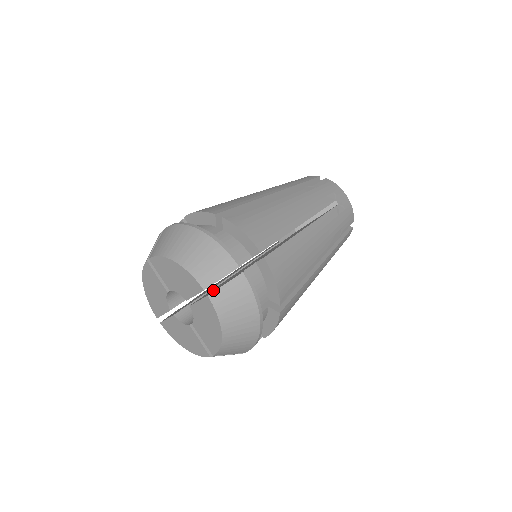
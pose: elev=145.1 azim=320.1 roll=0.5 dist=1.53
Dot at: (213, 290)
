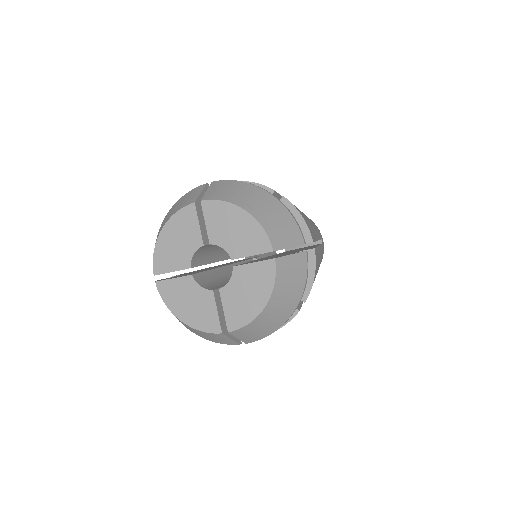
Dot at: (265, 259)
